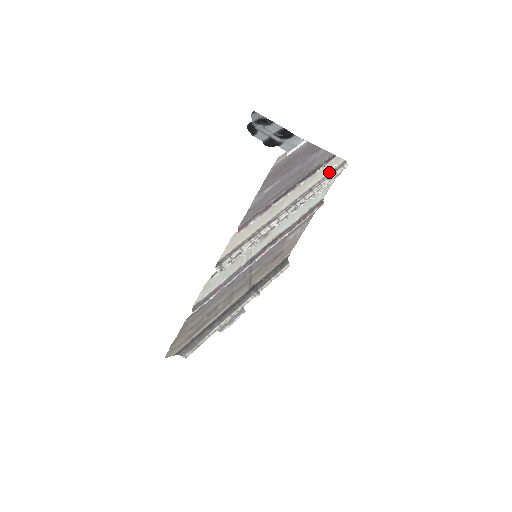
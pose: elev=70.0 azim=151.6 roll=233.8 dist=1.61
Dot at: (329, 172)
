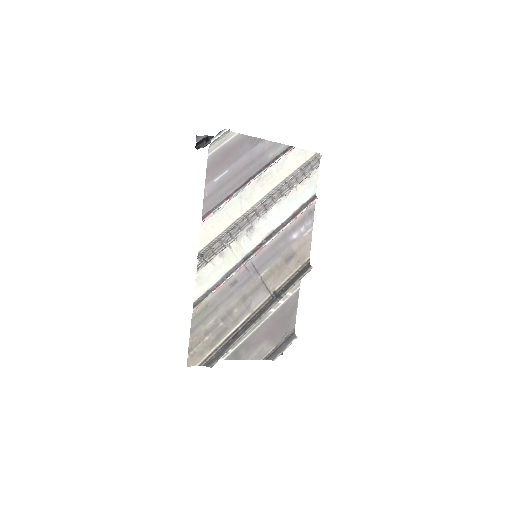
Dot at: (300, 165)
